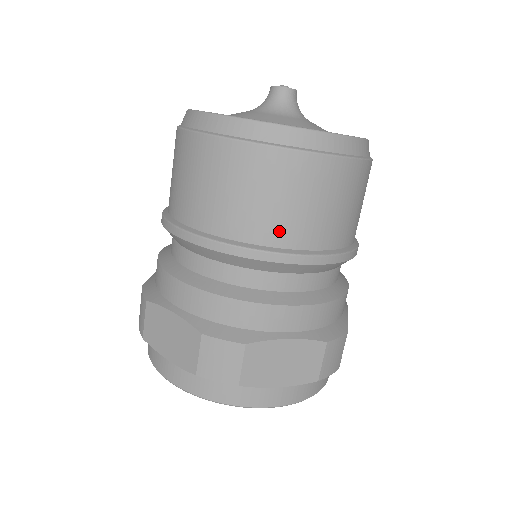
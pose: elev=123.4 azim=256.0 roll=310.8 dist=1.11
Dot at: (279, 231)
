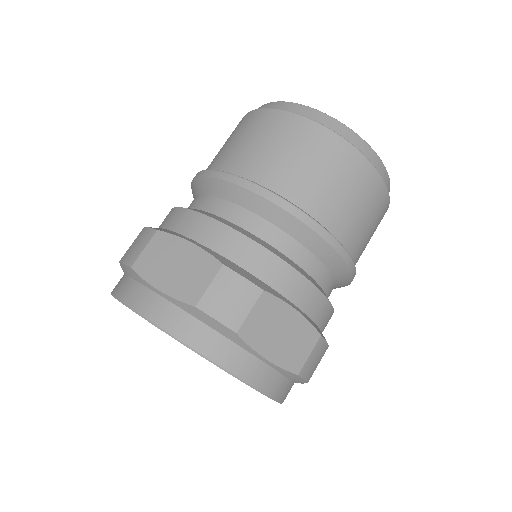
Dot at: (236, 161)
